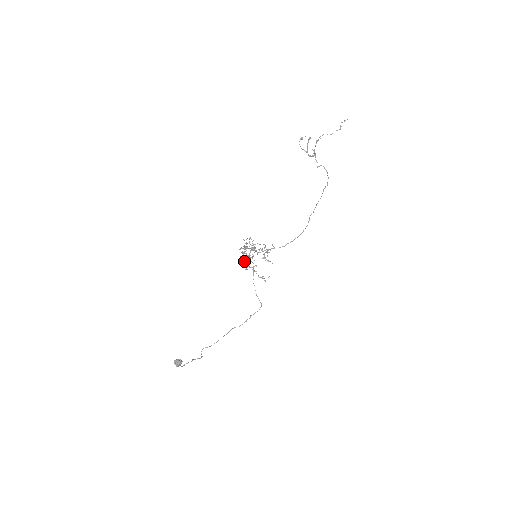
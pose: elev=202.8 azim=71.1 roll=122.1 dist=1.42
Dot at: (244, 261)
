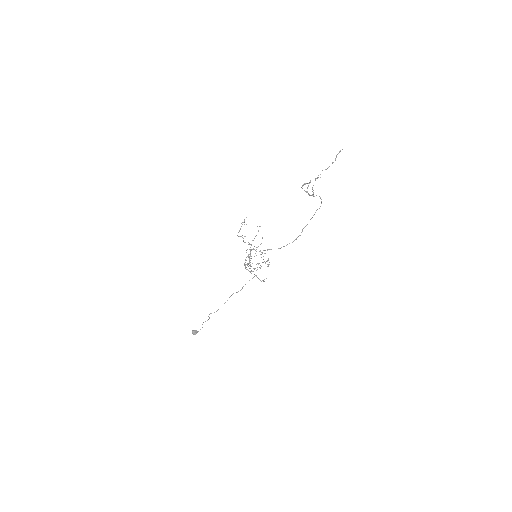
Dot at: (247, 264)
